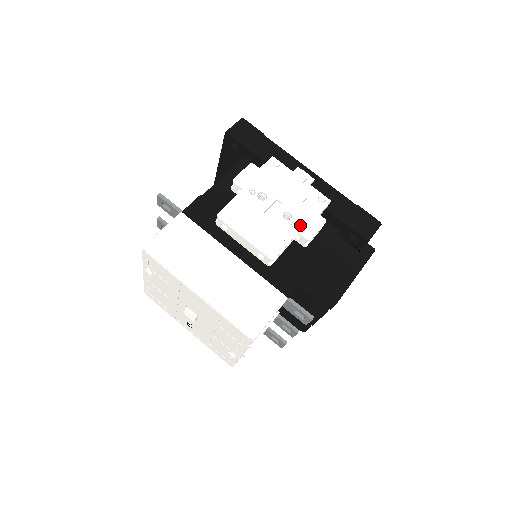
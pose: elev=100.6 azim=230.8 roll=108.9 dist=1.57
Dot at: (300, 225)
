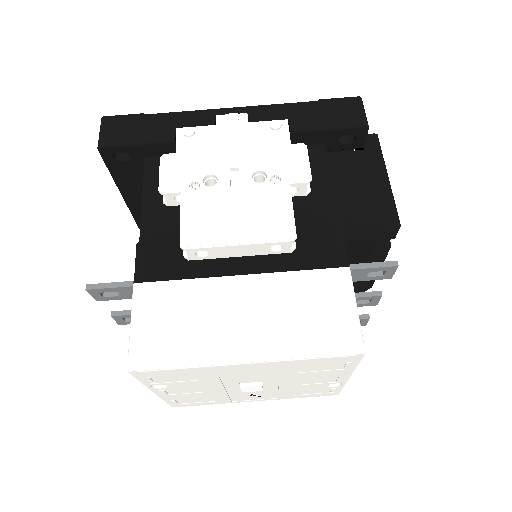
Dot at: (283, 174)
